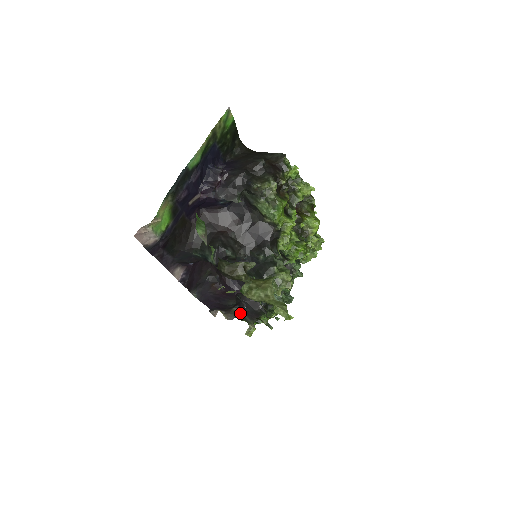
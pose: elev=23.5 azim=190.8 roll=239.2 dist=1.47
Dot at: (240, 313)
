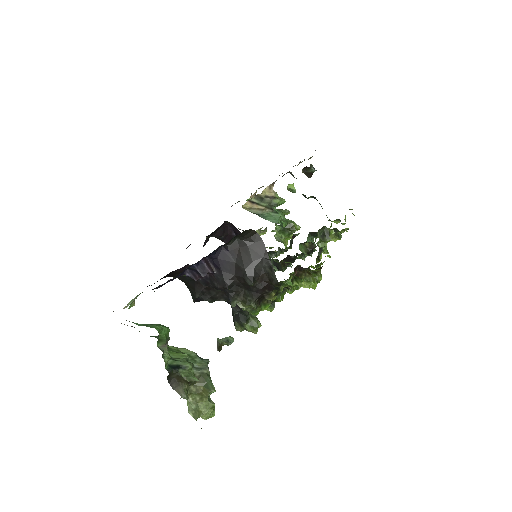
Dot at: occluded
